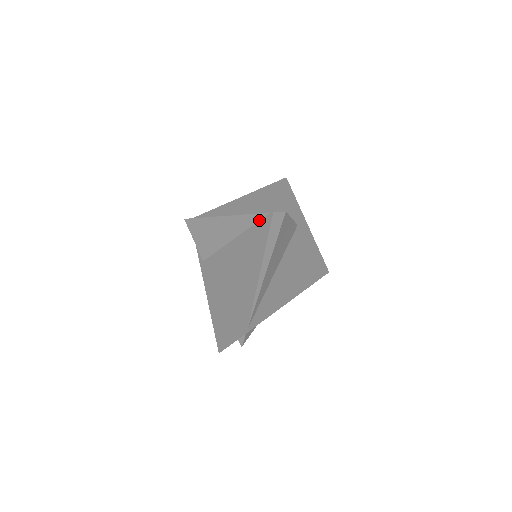
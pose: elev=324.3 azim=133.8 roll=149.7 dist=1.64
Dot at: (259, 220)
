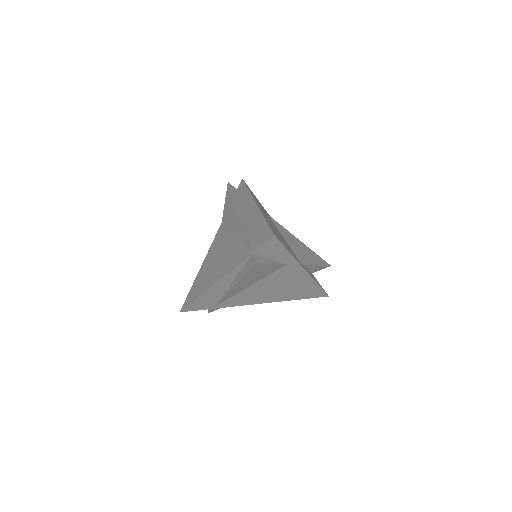
Dot at: (247, 246)
